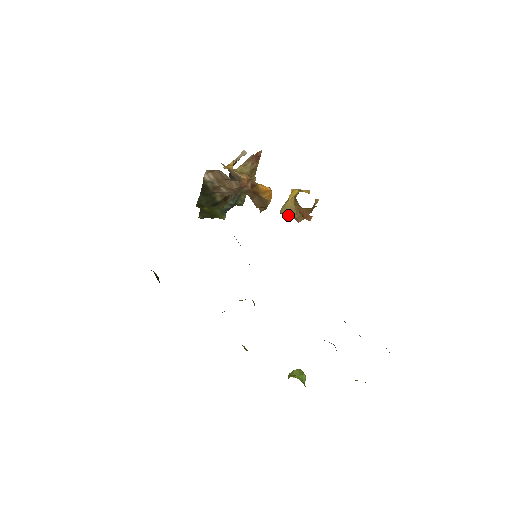
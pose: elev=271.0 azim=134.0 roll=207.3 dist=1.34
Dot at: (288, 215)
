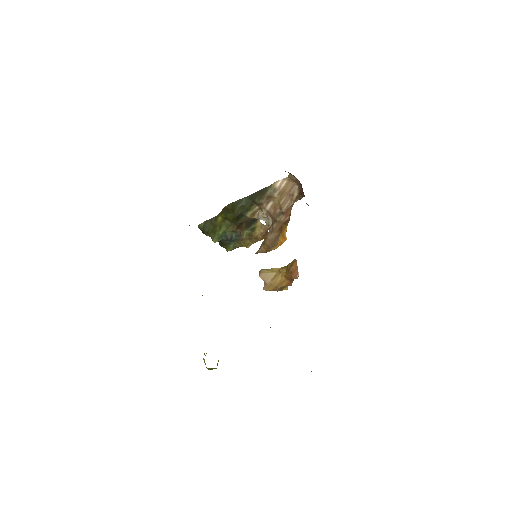
Dot at: (264, 277)
